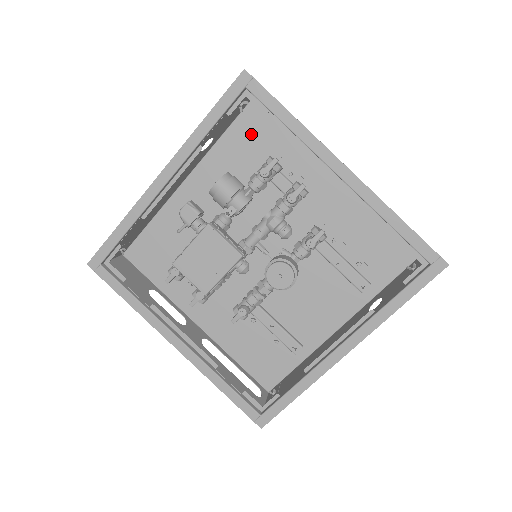
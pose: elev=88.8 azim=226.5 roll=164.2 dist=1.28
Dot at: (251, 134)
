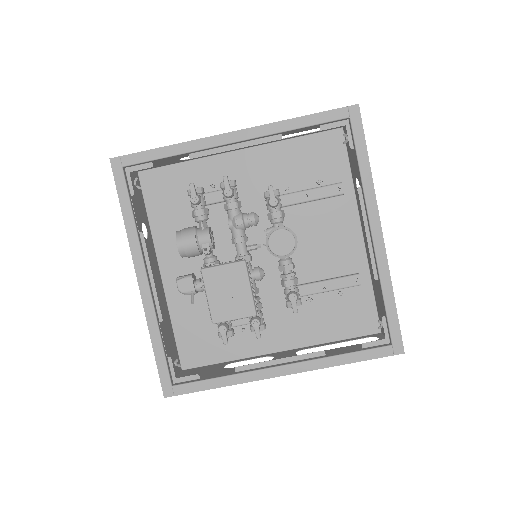
Dot at: (163, 196)
